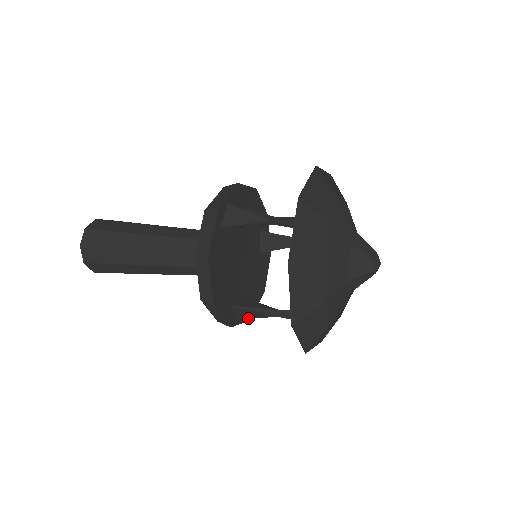
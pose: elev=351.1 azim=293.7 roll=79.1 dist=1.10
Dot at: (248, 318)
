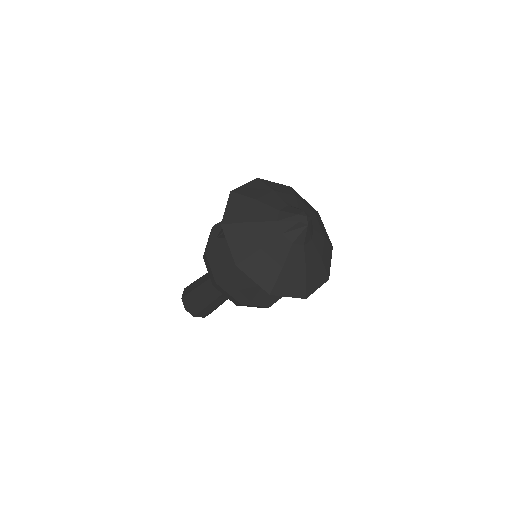
Dot at: (253, 297)
